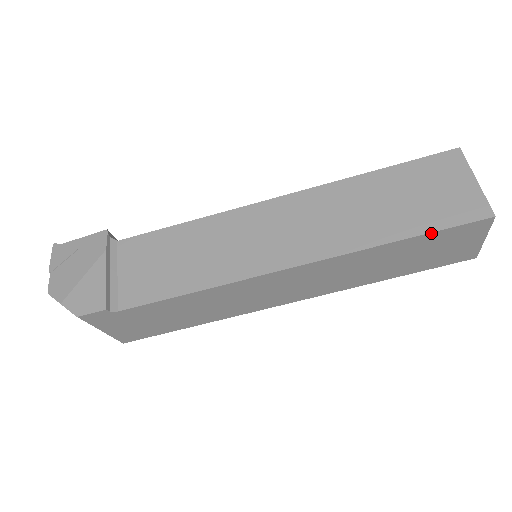
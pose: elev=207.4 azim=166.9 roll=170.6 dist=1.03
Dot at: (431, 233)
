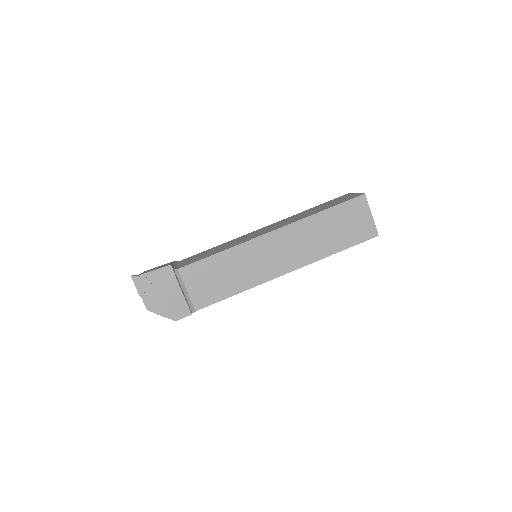
Dot at: occluded
